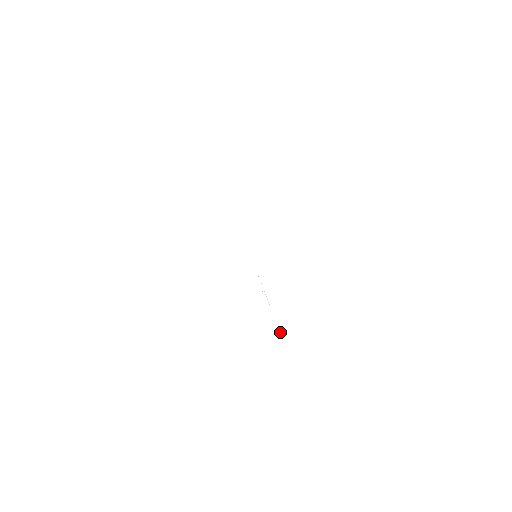
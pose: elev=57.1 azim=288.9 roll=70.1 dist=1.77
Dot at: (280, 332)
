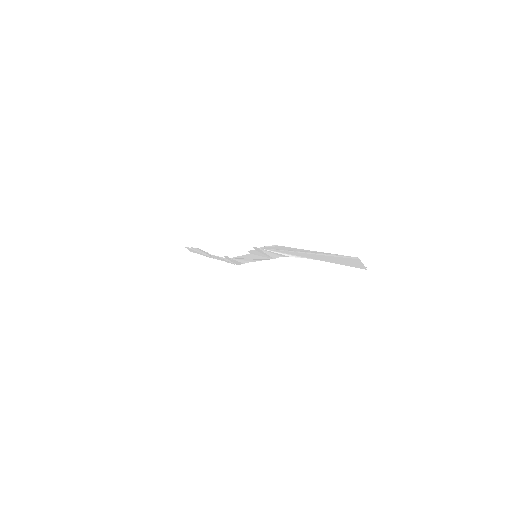
Dot at: (327, 261)
